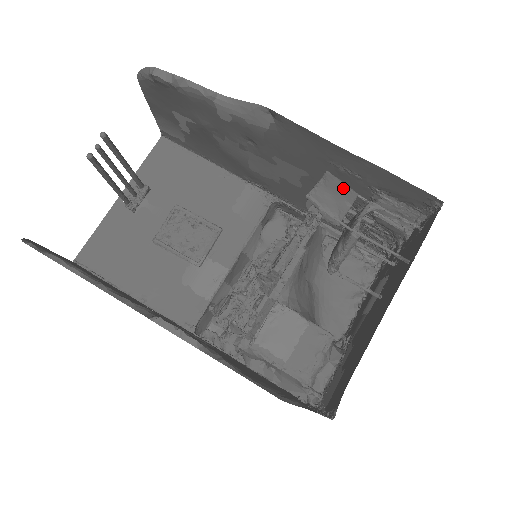
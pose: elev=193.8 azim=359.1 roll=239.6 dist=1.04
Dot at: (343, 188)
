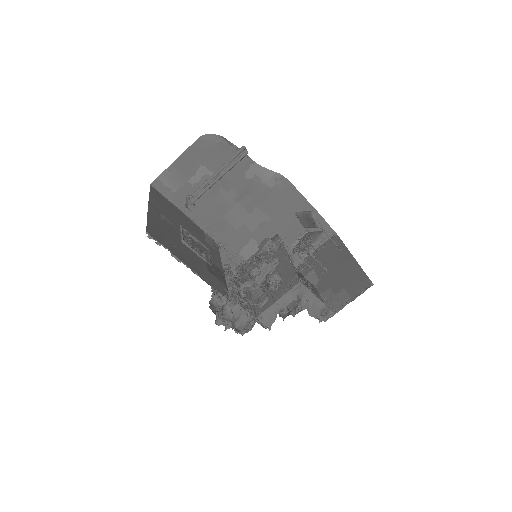
Dot at: occluded
